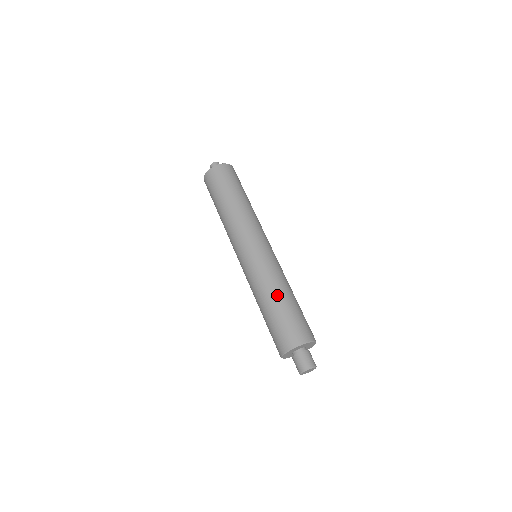
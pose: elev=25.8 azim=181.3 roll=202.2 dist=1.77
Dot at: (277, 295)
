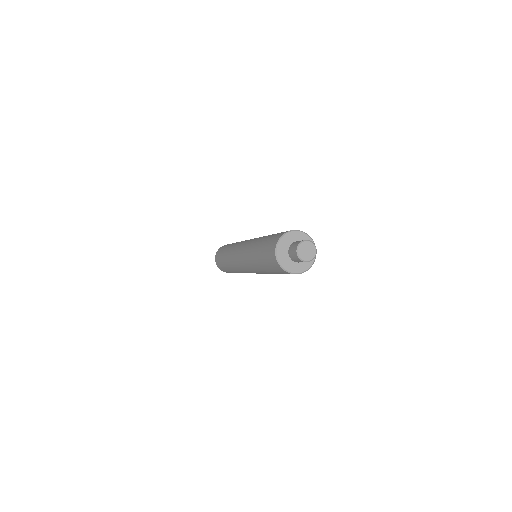
Dot at: (257, 245)
